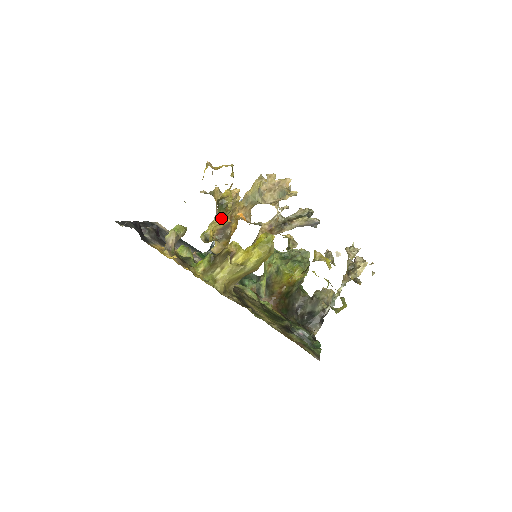
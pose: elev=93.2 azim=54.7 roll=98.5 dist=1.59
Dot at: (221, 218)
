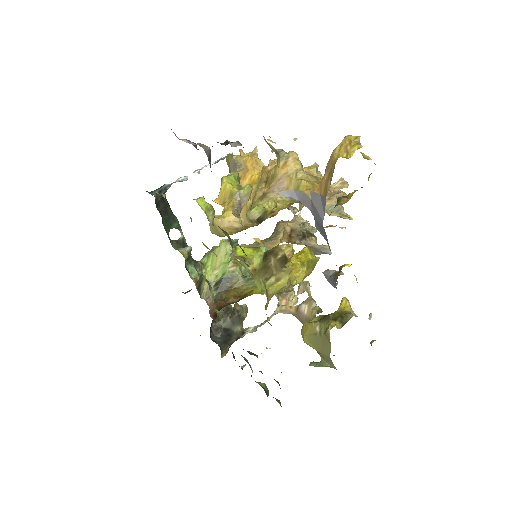
Dot at: (286, 201)
